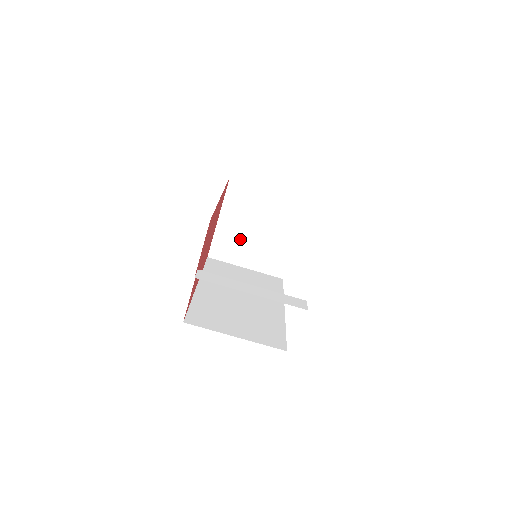
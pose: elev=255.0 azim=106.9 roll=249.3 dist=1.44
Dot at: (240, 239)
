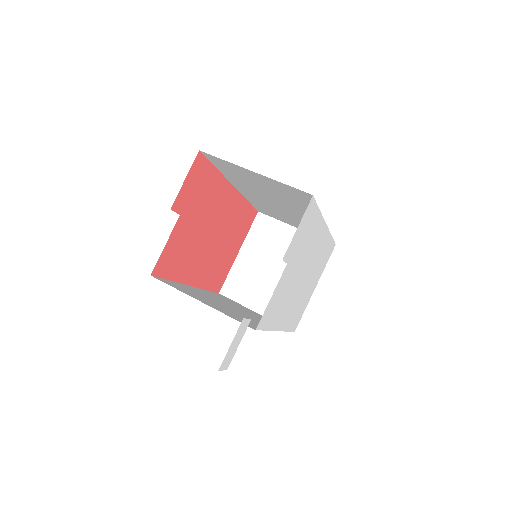
Dot at: (256, 278)
